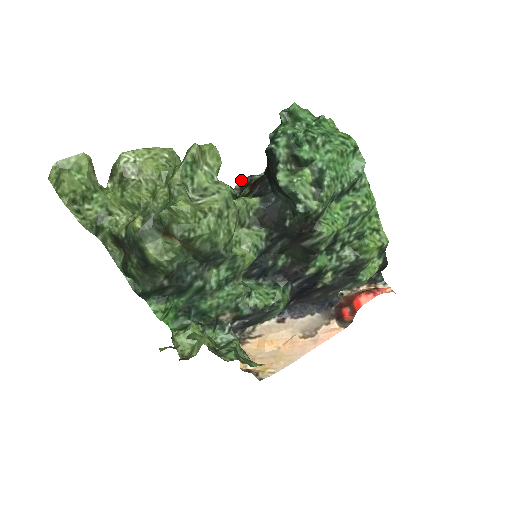
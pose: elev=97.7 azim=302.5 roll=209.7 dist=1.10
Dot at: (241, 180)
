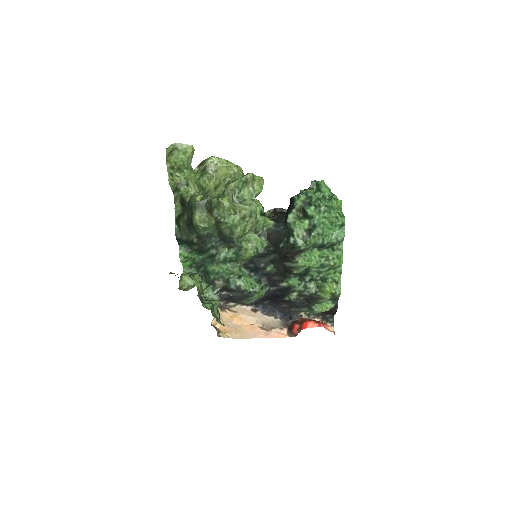
Dot at: (275, 208)
